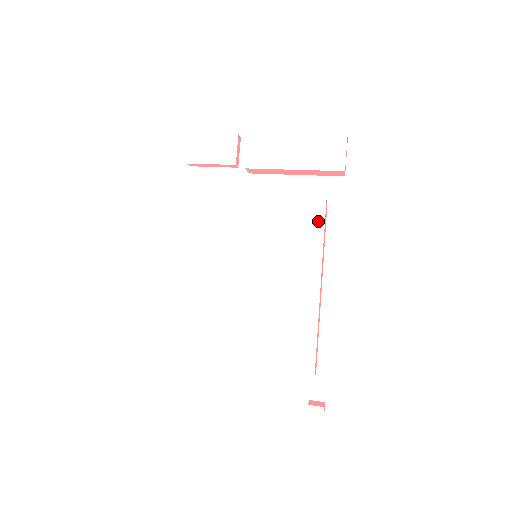
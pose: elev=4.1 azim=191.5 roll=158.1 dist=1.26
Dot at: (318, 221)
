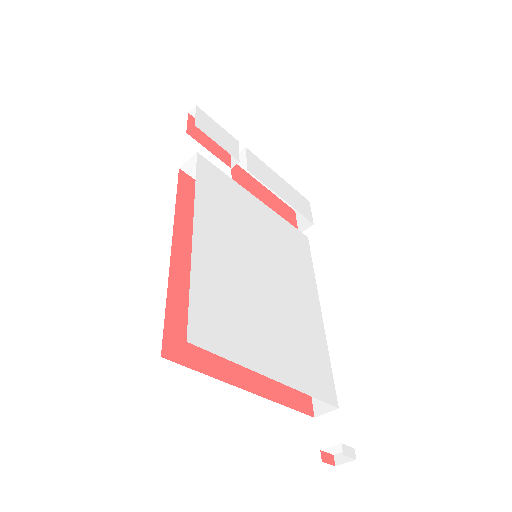
Dot at: (307, 250)
